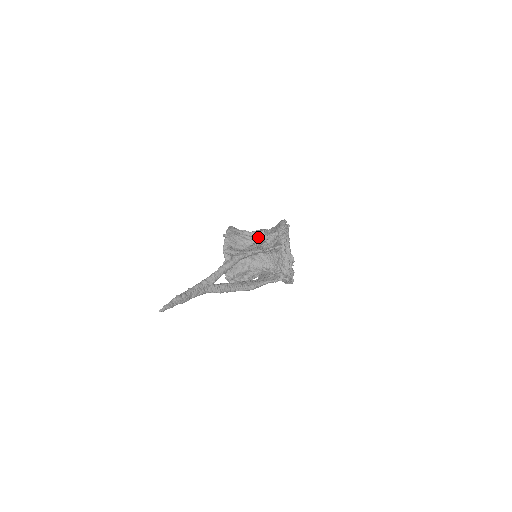
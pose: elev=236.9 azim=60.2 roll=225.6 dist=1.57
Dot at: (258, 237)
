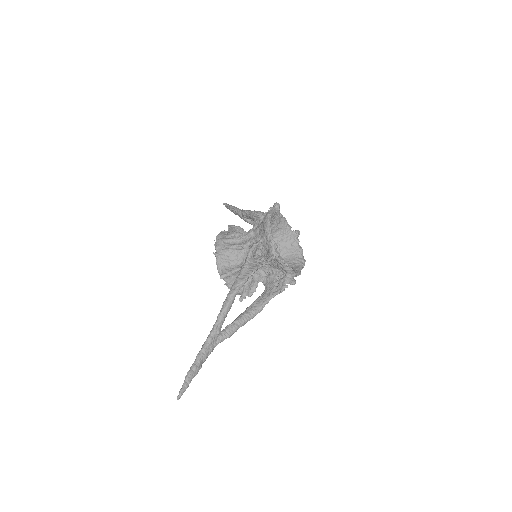
Dot at: (249, 243)
